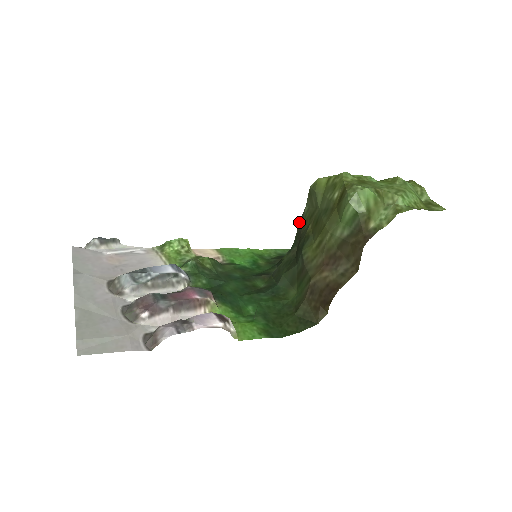
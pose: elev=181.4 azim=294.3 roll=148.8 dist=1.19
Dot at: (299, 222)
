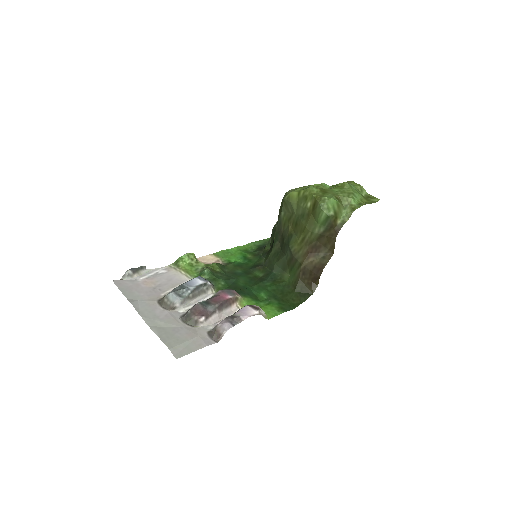
Dot at: (277, 223)
